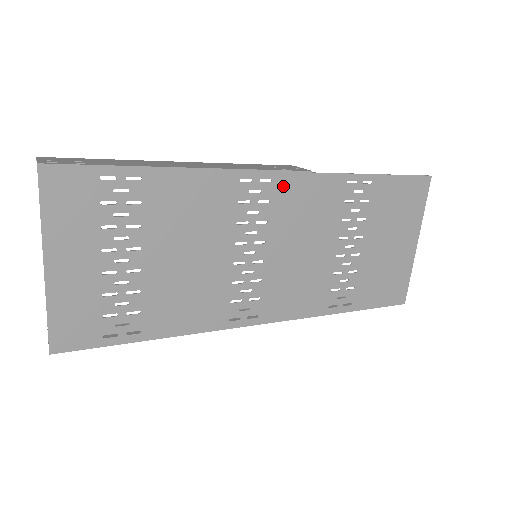
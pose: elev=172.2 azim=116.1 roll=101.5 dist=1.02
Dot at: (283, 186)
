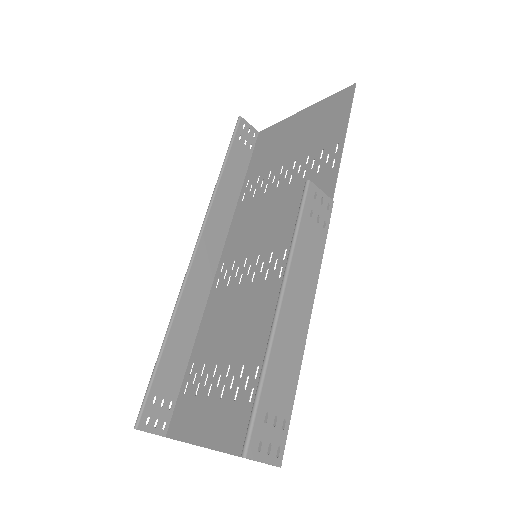
Dot at: occluded
